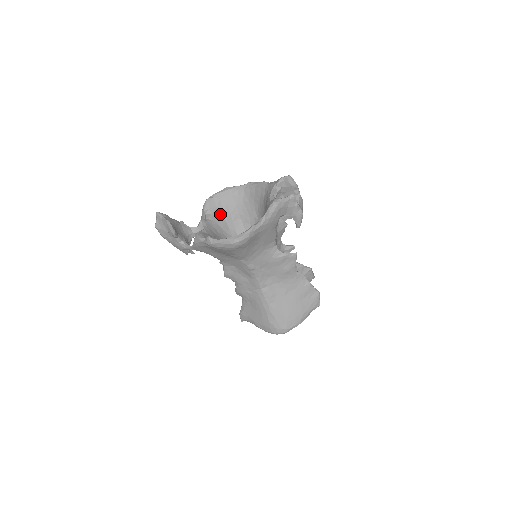
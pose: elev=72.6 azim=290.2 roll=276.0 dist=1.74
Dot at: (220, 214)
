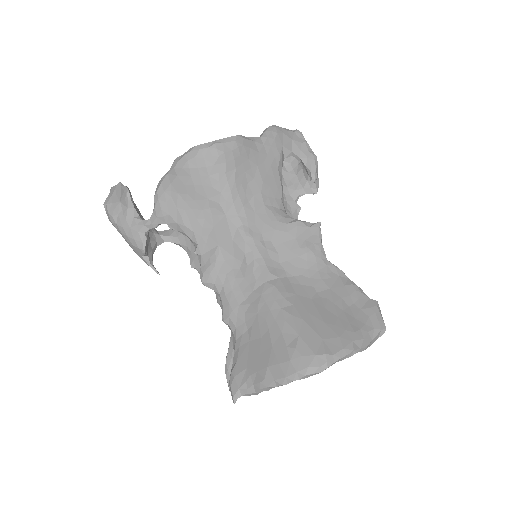
Dot at: occluded
